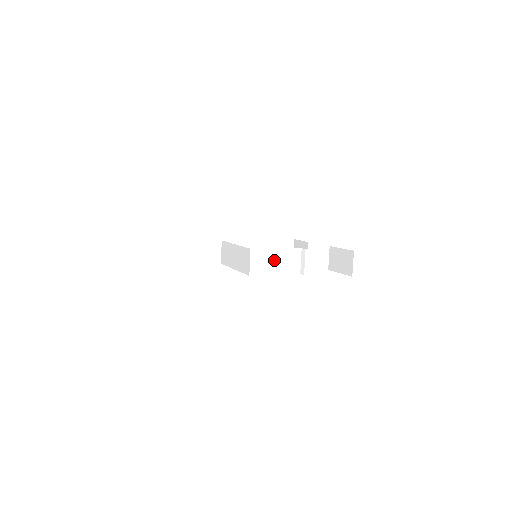
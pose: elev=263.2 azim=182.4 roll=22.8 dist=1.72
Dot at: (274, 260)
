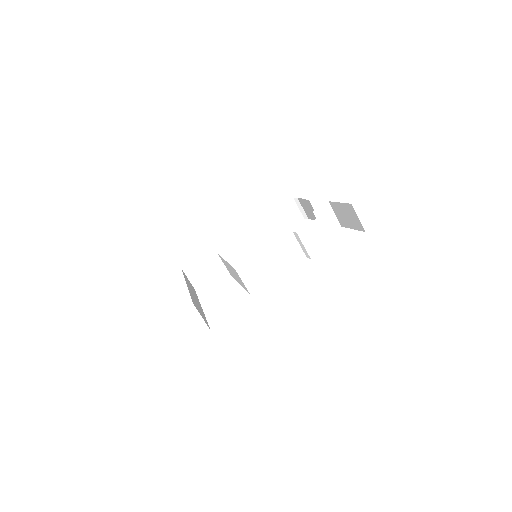
Dot at: (268, 263)
